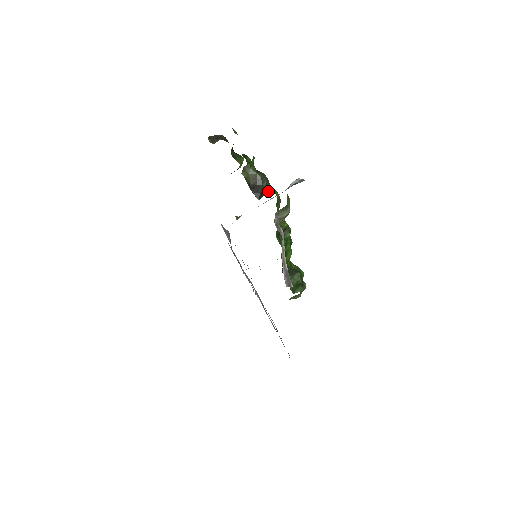
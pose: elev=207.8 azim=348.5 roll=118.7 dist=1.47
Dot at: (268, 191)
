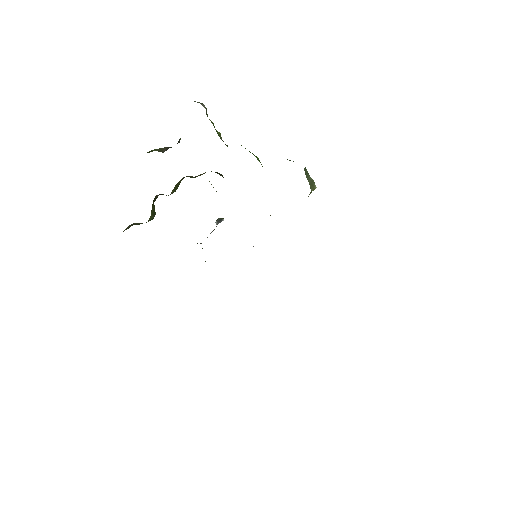
Dot at: occluded
